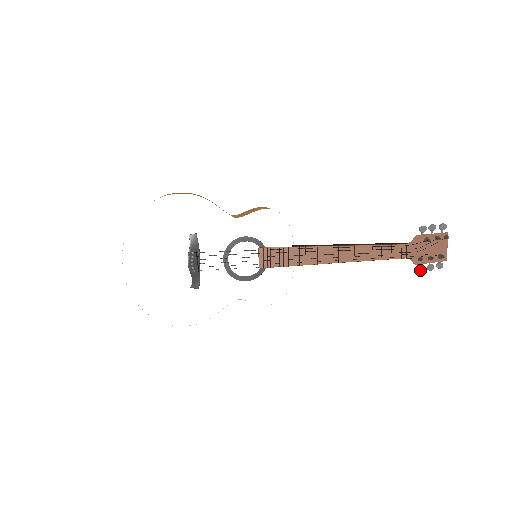
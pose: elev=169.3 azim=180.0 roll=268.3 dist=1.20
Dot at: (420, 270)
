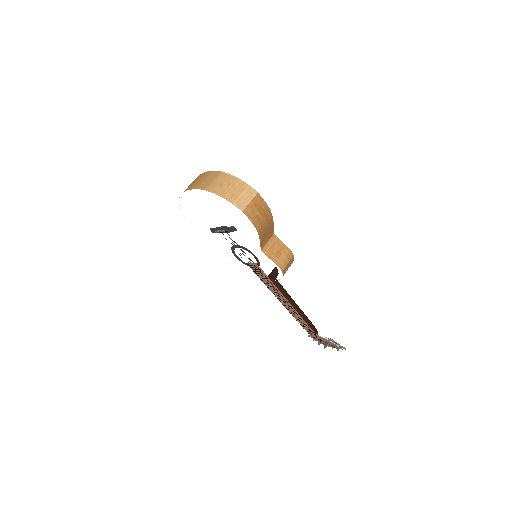
Dot at: occluded
